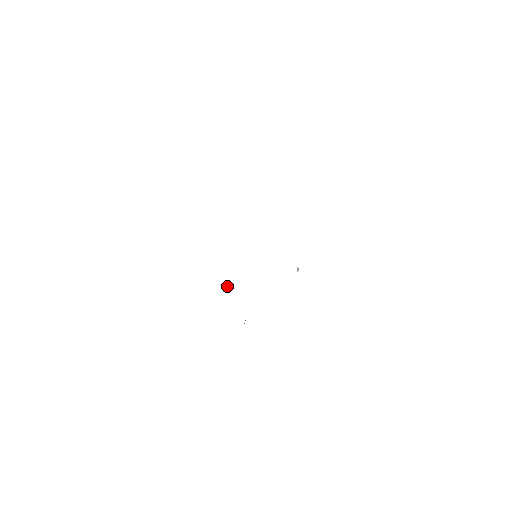
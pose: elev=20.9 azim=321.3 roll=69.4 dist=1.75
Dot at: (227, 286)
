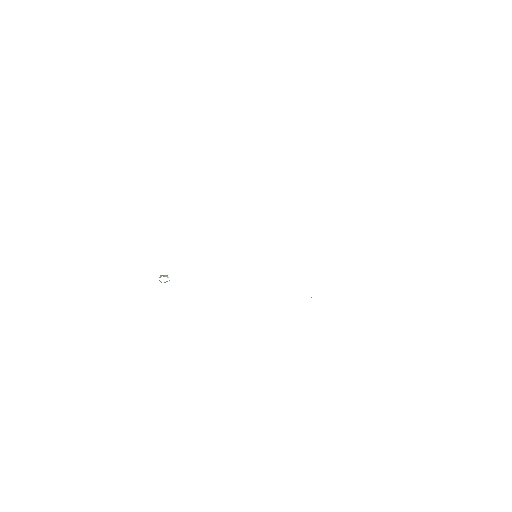
Dot at: (167, 275)
